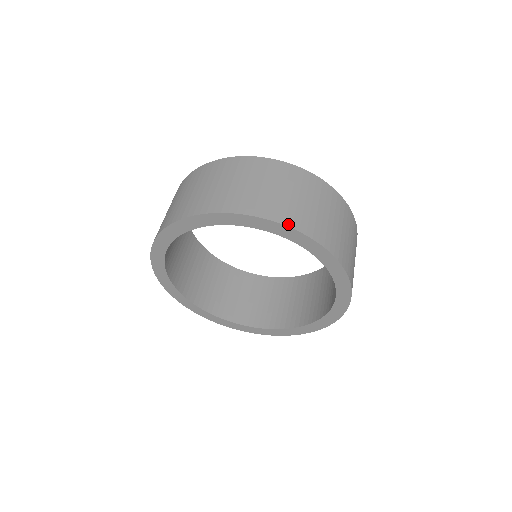
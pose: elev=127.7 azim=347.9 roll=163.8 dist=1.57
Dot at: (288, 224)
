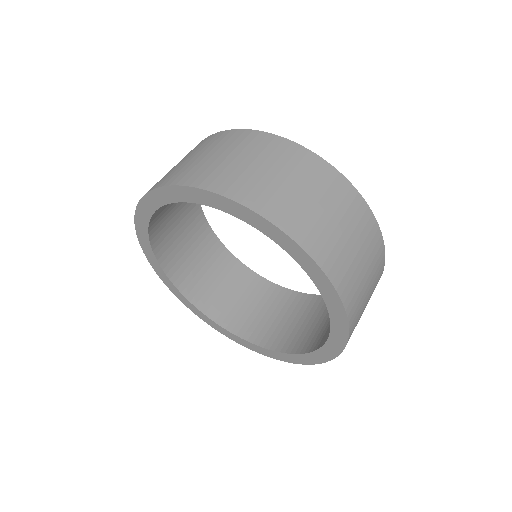
Dot at: (343, 298)
